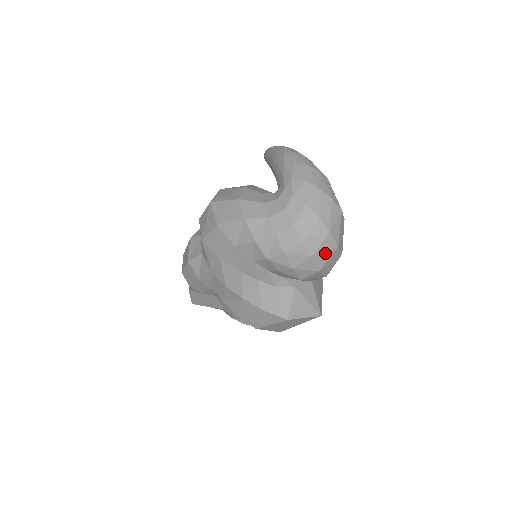
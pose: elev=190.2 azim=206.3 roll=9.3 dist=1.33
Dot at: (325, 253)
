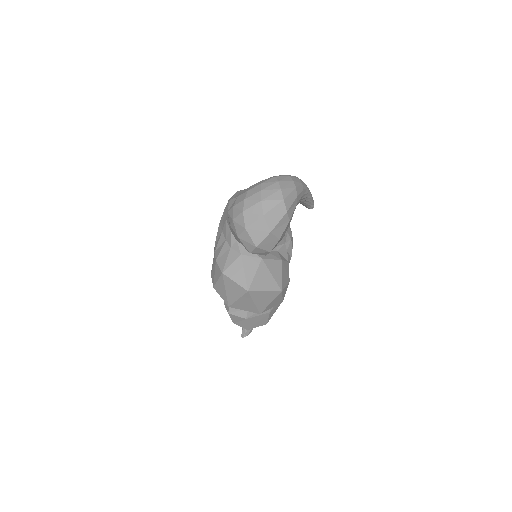
Dot at: (253, 215)
